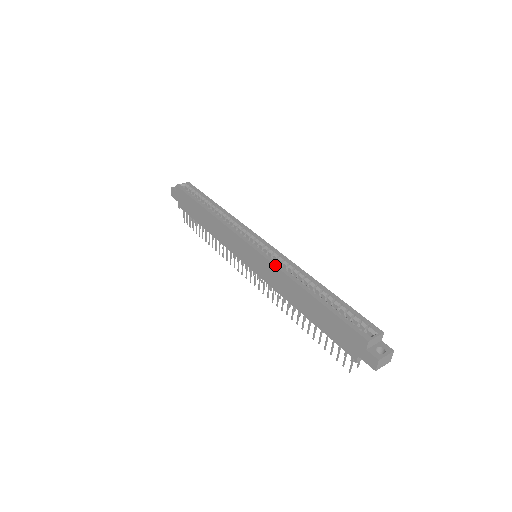
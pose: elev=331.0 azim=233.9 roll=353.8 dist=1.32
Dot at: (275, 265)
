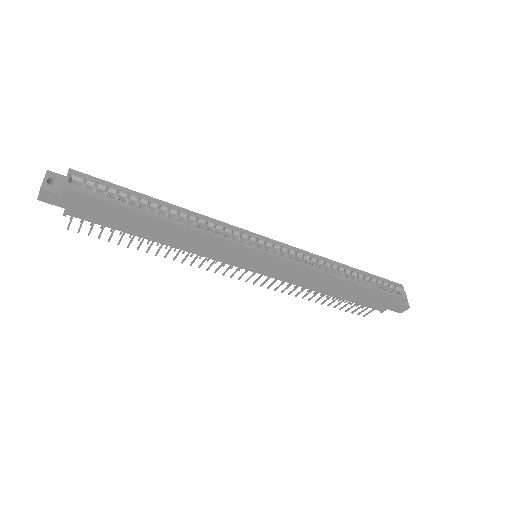
Dot at: (308, 267)
